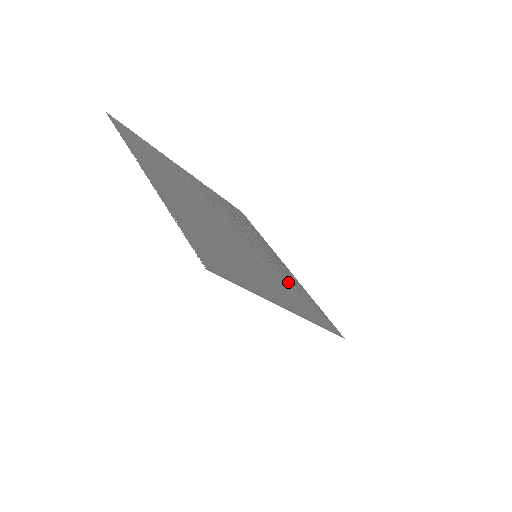
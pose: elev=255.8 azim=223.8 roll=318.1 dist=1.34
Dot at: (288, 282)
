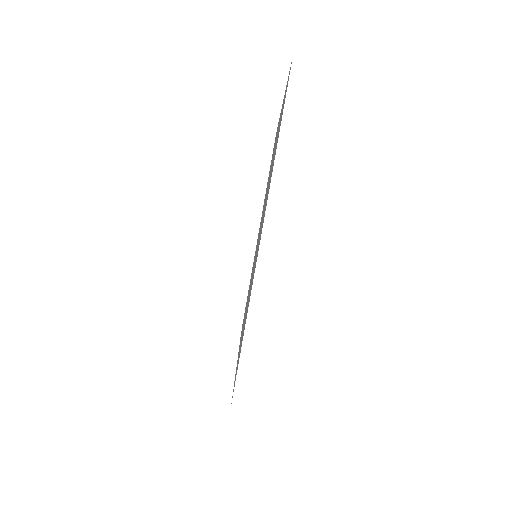
Dot at: occluded
